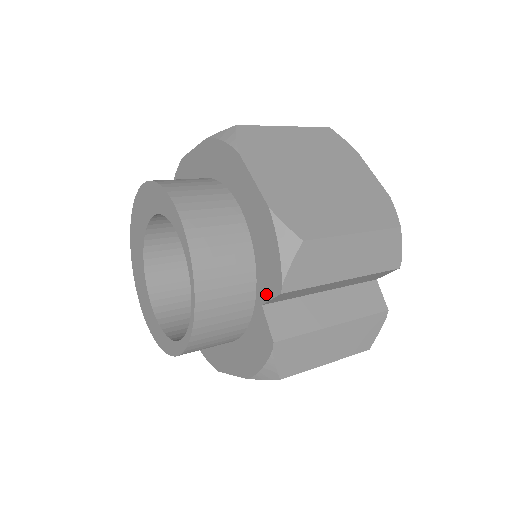
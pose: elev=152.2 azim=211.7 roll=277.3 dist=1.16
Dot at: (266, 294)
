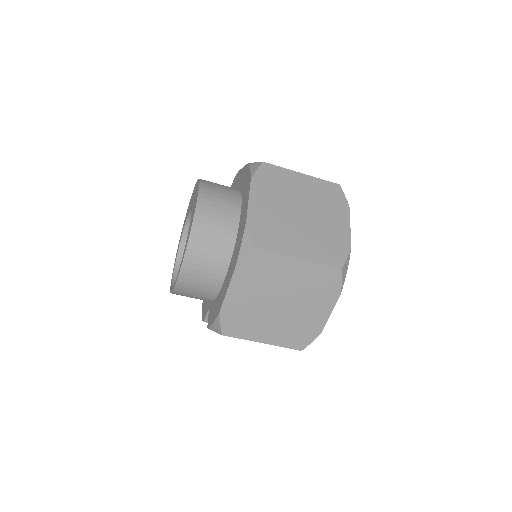
Dot at: (209, 313)
